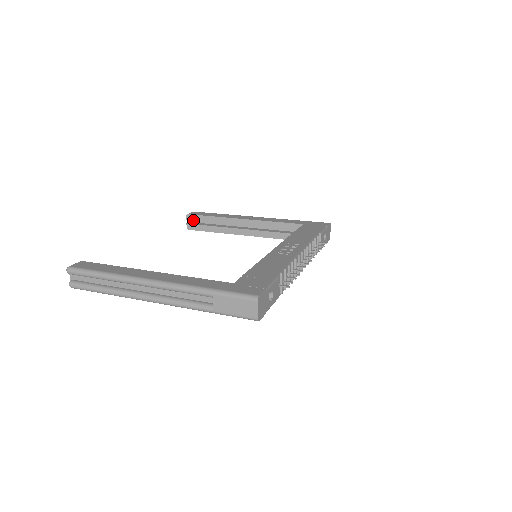
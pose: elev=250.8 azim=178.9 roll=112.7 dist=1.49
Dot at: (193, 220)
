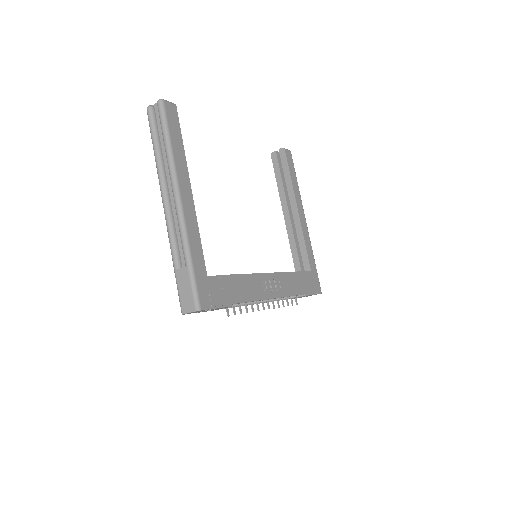
Dot at: (281, 157)
